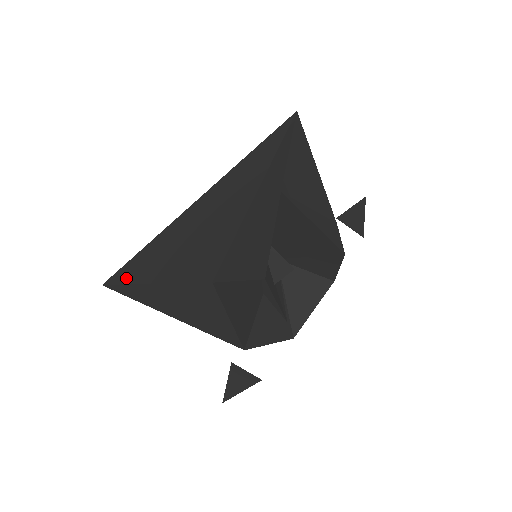
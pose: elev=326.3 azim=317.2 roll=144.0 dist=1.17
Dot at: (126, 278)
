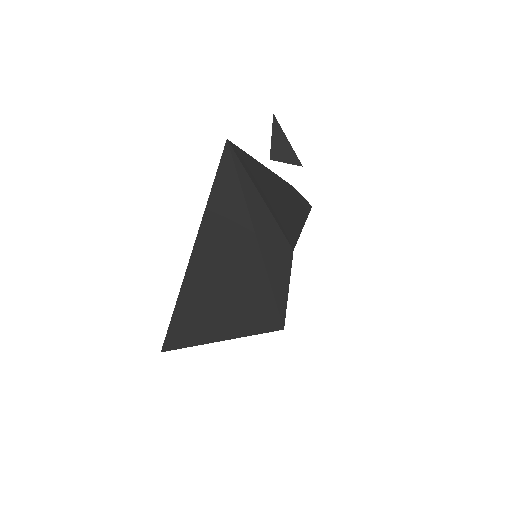
Dot at: (184, 343)
